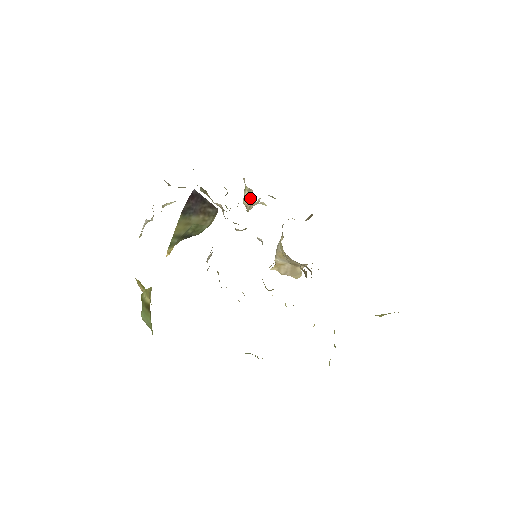
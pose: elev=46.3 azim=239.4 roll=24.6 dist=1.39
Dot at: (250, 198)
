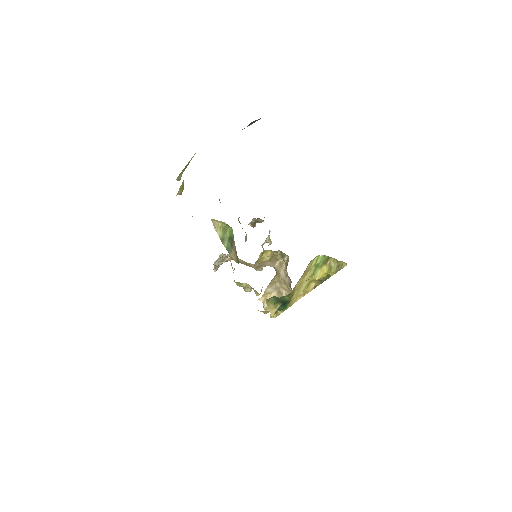
Dot at: (268, 242)
